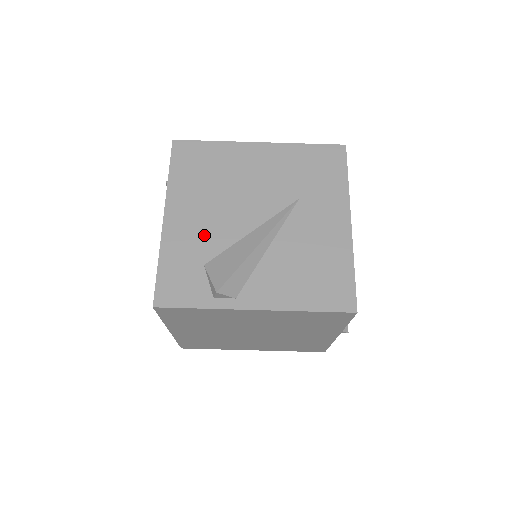
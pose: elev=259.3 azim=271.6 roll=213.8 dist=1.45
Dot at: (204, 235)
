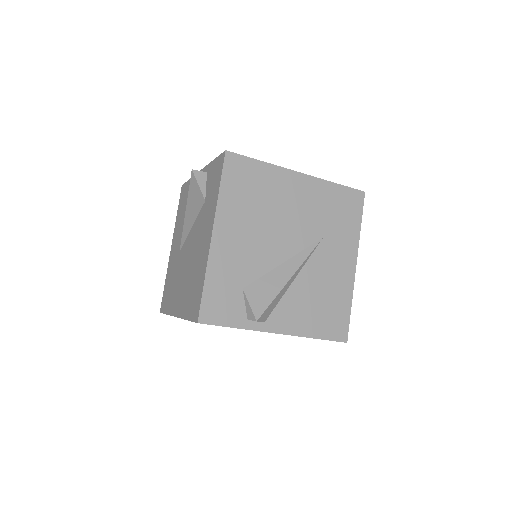
Dot at: (245, 260)
